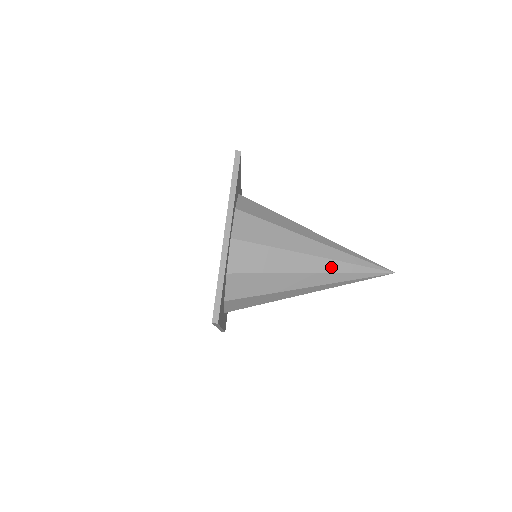
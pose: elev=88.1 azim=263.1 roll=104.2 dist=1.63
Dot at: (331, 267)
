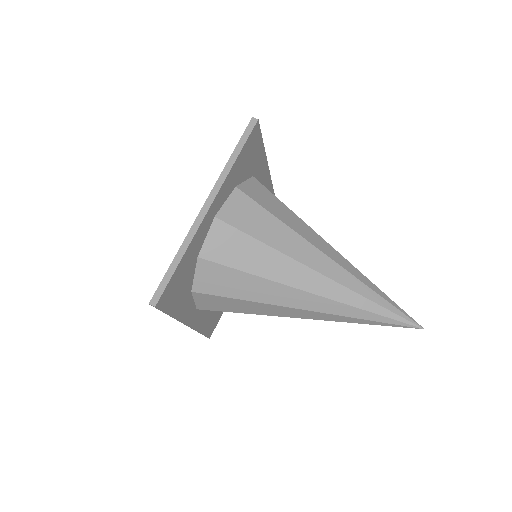
Dot at: occluded
